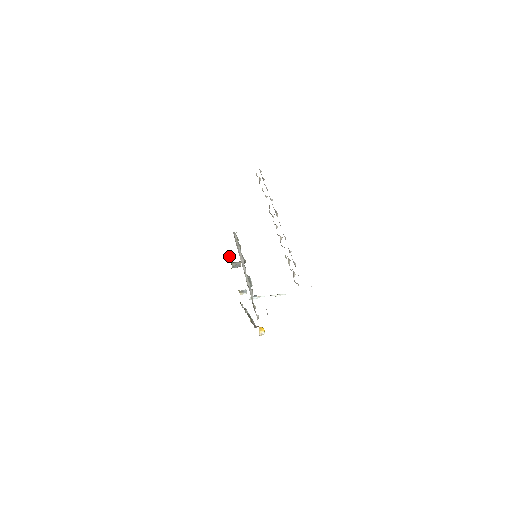
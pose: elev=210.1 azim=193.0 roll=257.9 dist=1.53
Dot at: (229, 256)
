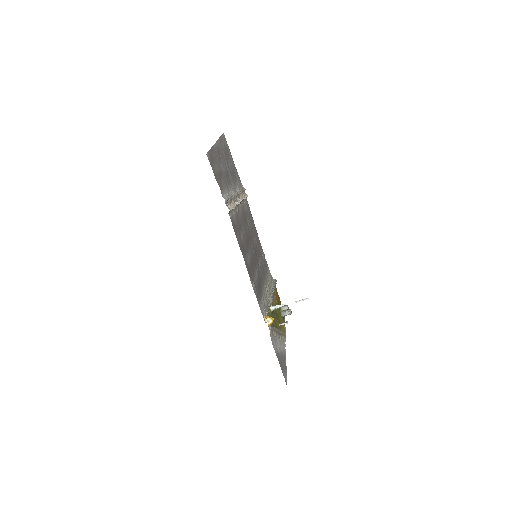
Dot at: (282, 309)
